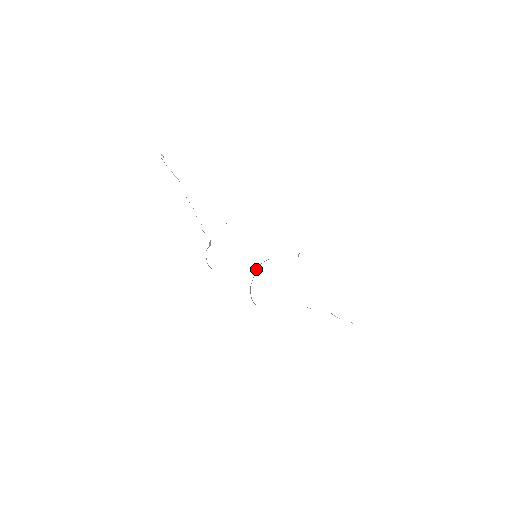
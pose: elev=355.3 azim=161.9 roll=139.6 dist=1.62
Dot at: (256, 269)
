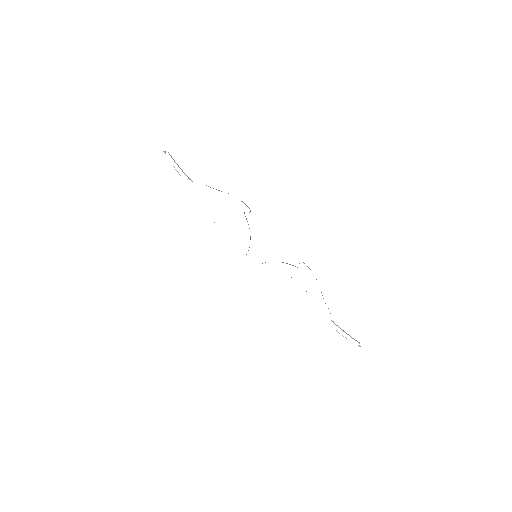
Dot at: occluded
